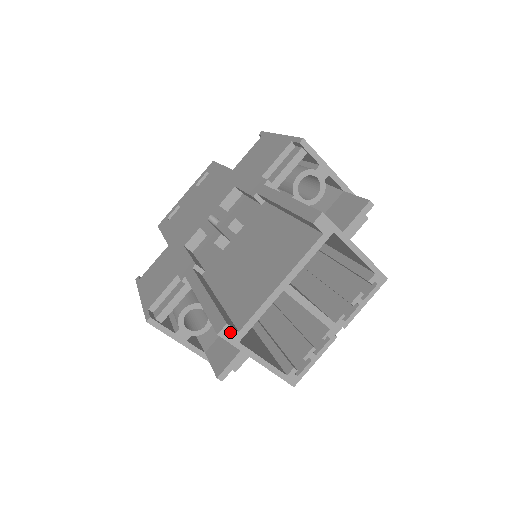
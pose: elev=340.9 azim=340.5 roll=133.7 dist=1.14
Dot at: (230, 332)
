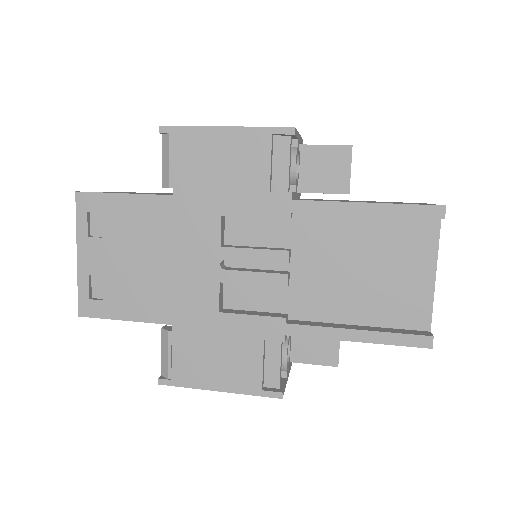
Dot at: (431, 338)
